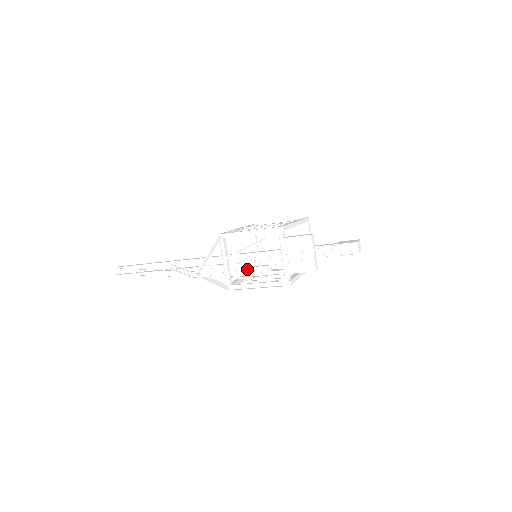
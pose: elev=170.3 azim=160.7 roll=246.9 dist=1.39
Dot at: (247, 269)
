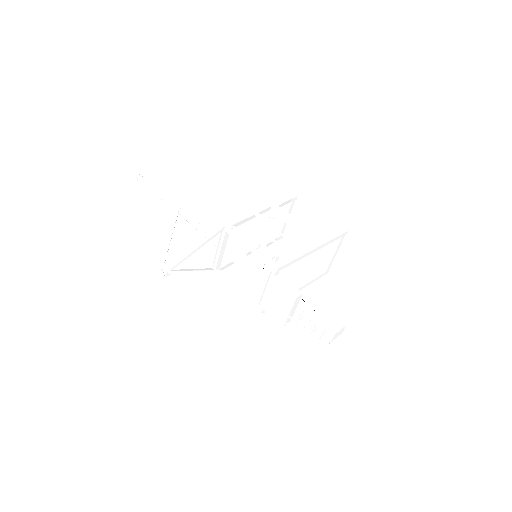
Dot at: (214, 295)
